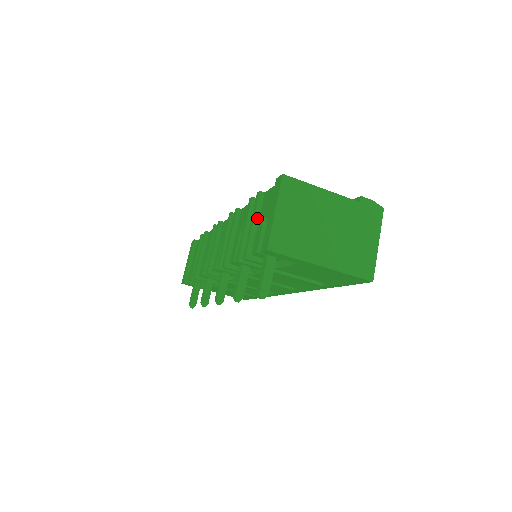
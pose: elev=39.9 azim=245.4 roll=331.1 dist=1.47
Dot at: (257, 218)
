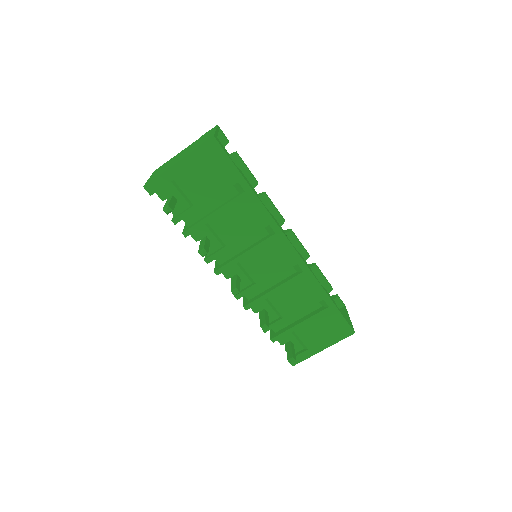
Dot at: occluded
